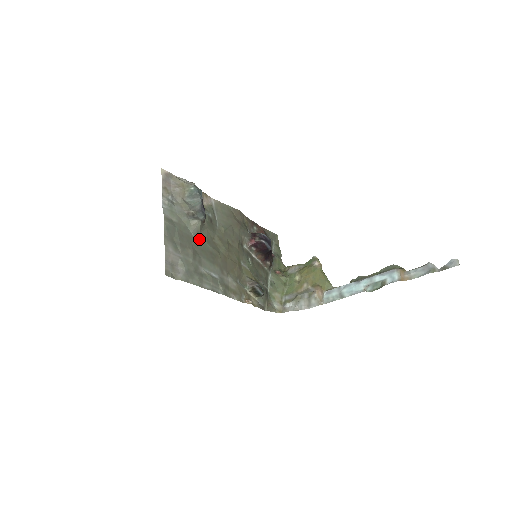
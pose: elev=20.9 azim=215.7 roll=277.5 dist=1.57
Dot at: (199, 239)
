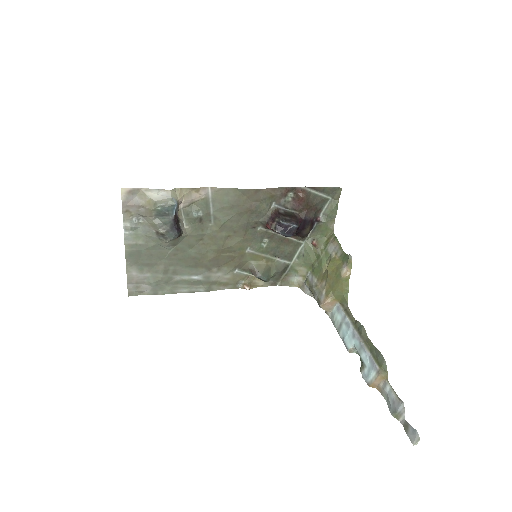
Dot at: (176, 250)
